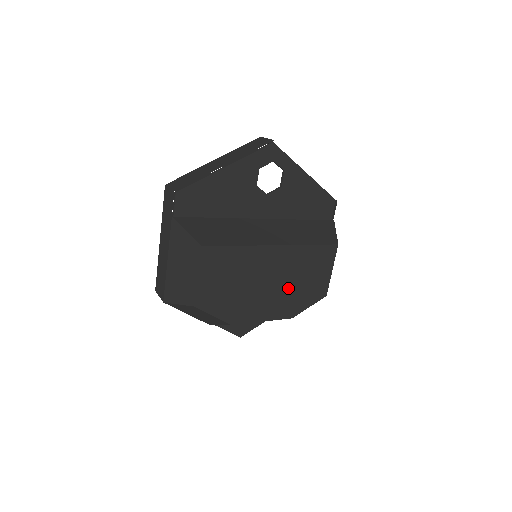
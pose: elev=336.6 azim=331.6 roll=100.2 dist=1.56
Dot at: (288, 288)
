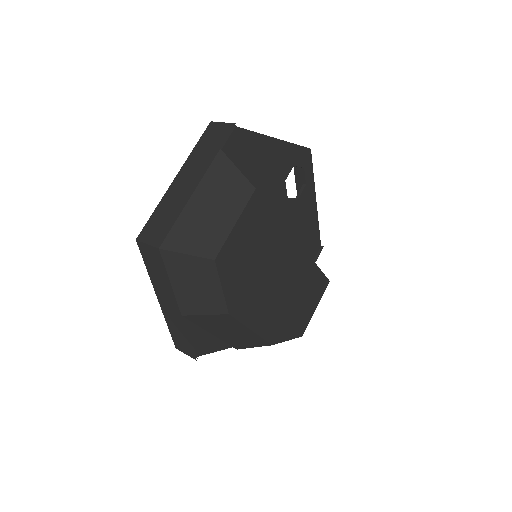
Dot at: (285, 302)
